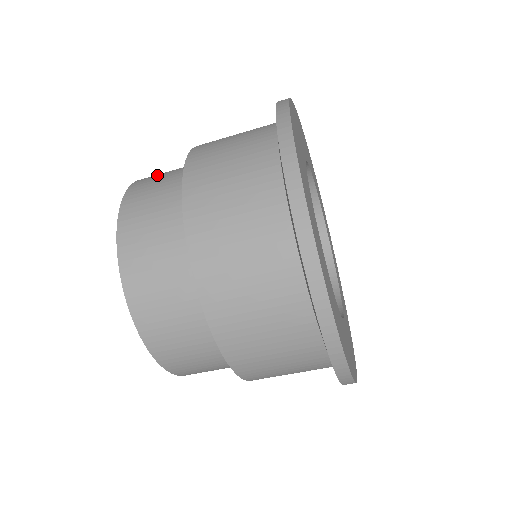
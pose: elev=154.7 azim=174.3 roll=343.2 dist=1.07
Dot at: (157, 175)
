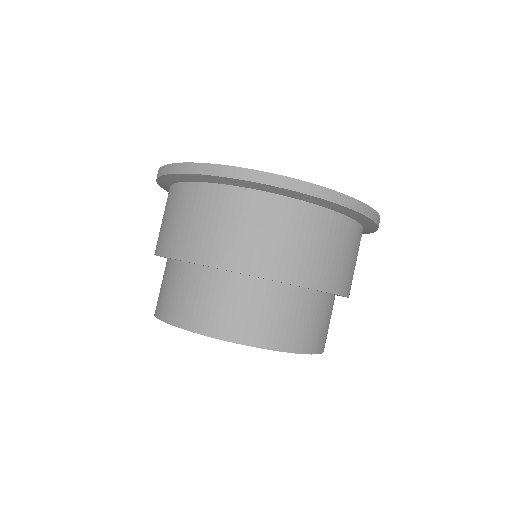
Dot at: occluded
